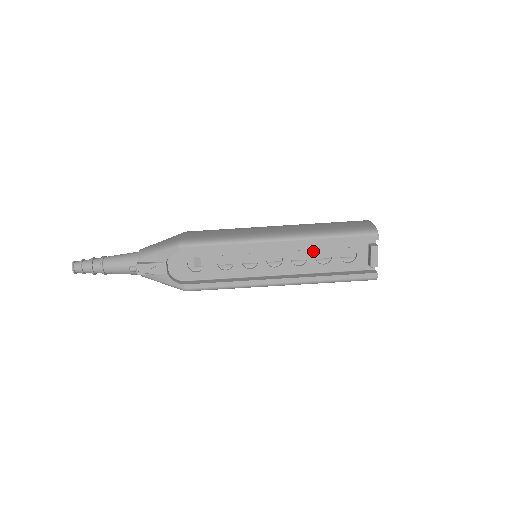
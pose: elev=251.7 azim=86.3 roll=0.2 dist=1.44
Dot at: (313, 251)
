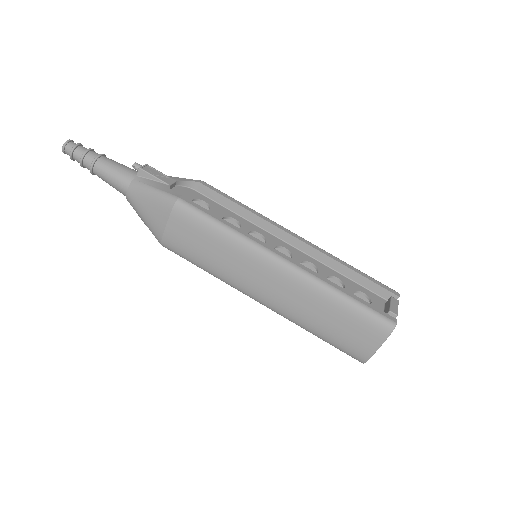
Dot at: (326, 272)
